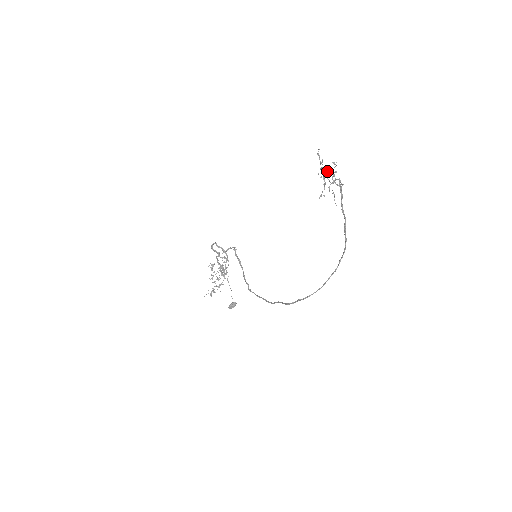
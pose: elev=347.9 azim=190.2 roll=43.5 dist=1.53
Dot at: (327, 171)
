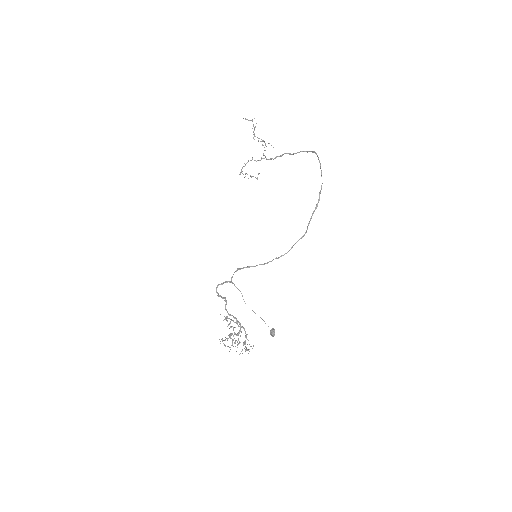
Dot at: (248, 161)
